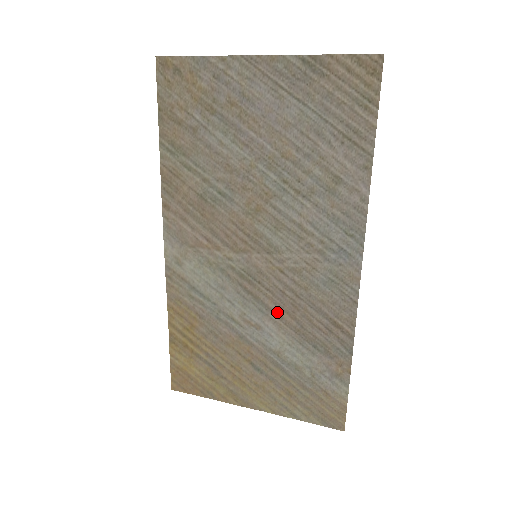
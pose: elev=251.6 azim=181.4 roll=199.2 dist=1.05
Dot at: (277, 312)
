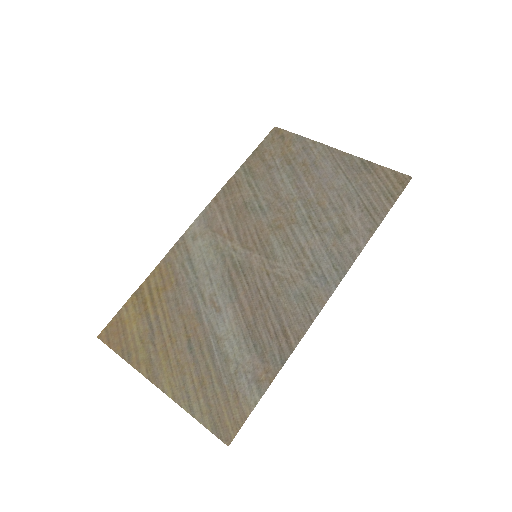
Dot at: (243, 304)
